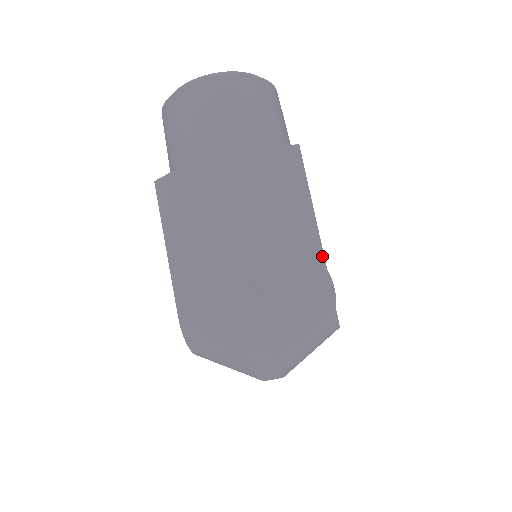
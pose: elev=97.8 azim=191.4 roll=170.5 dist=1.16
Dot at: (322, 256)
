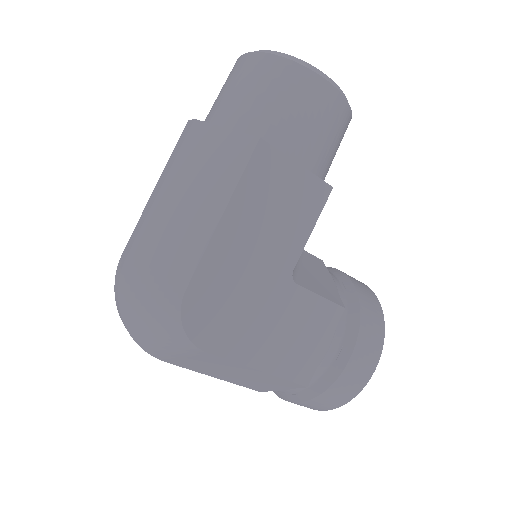
Dot at: (199, 258)
